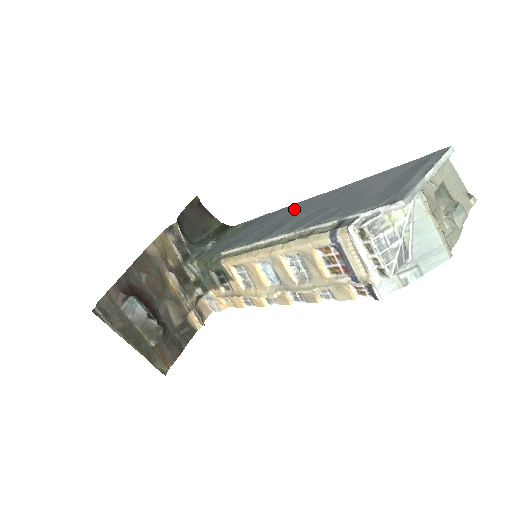
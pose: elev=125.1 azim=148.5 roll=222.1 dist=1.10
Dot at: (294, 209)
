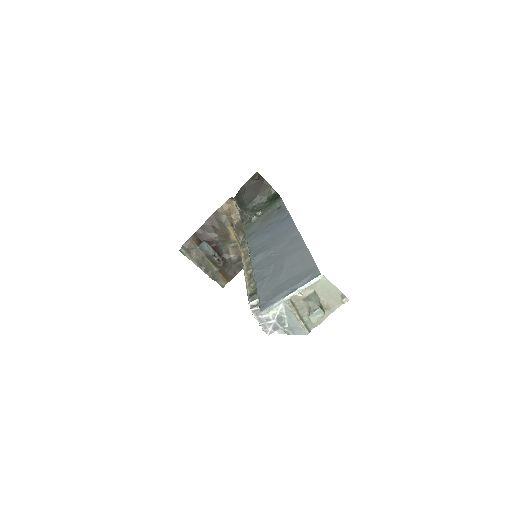
Dot at: (284, 232)
